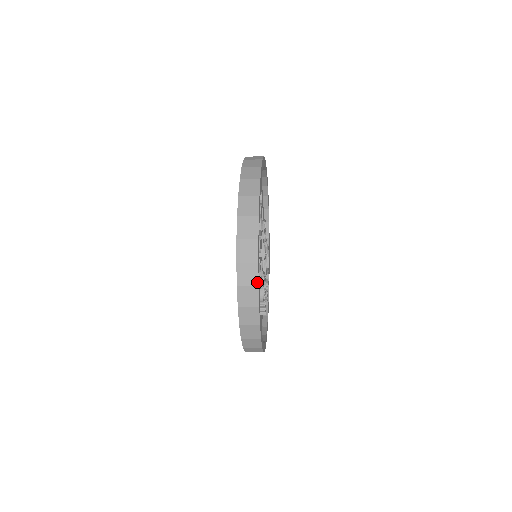
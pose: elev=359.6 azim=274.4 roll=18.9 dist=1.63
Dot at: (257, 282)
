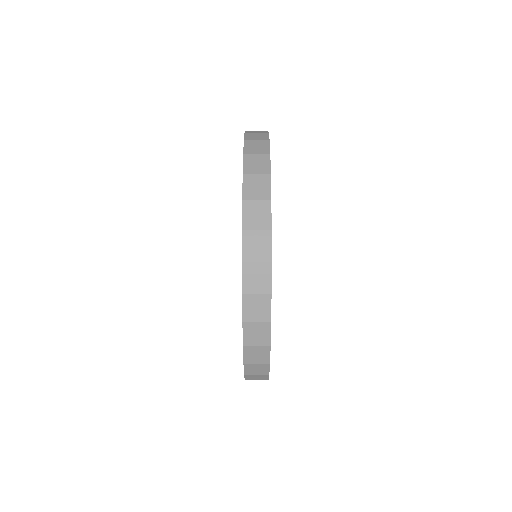
Dot at: (268, 152)
